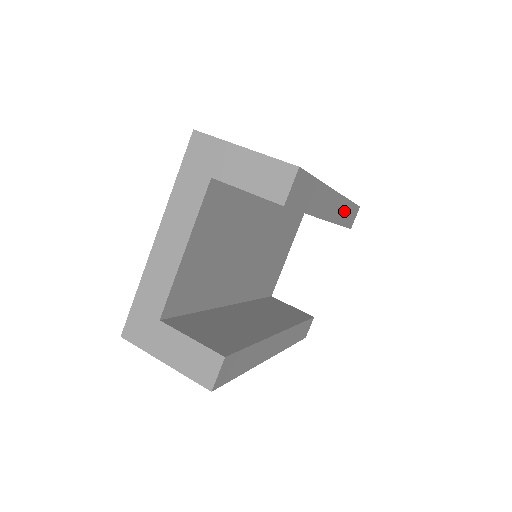
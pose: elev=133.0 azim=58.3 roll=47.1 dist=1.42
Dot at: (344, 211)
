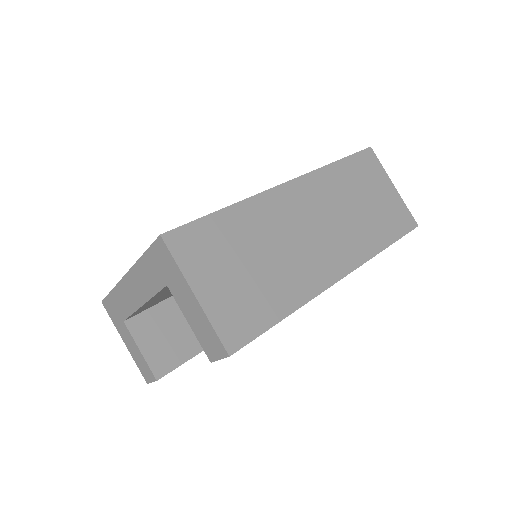
Dot at: occluded
